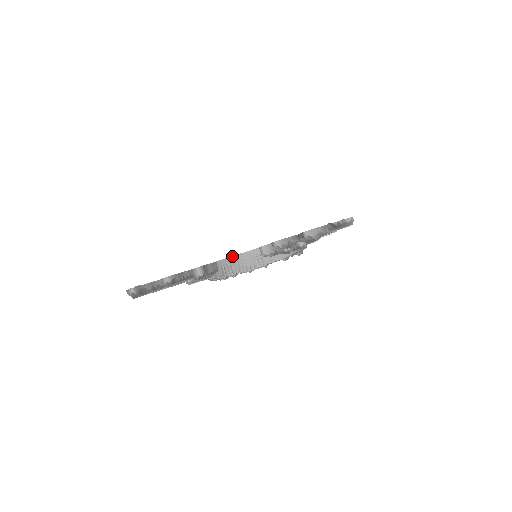
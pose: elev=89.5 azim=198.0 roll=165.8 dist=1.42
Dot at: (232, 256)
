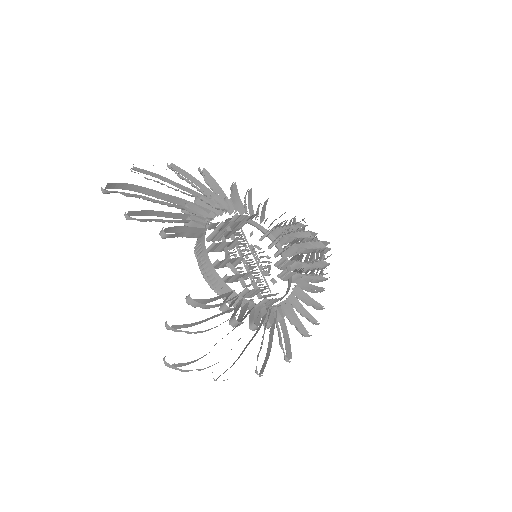
Dot at: occluded
